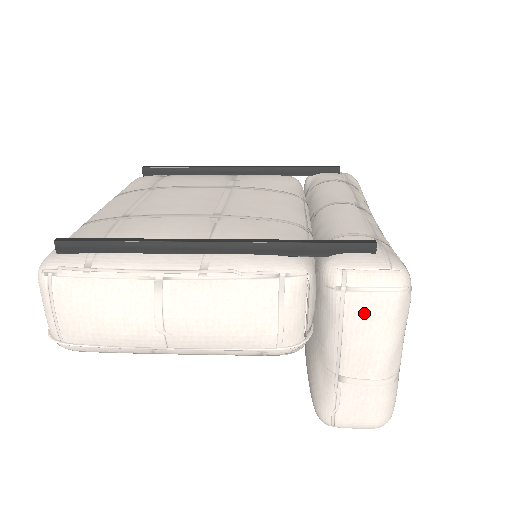
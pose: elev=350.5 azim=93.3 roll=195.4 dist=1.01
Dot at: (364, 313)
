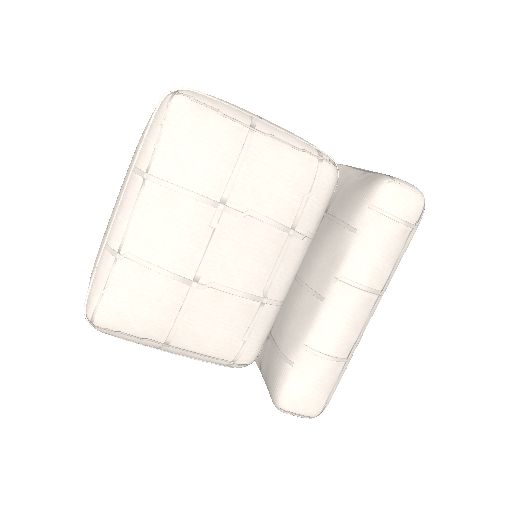
Dot at: occluded
